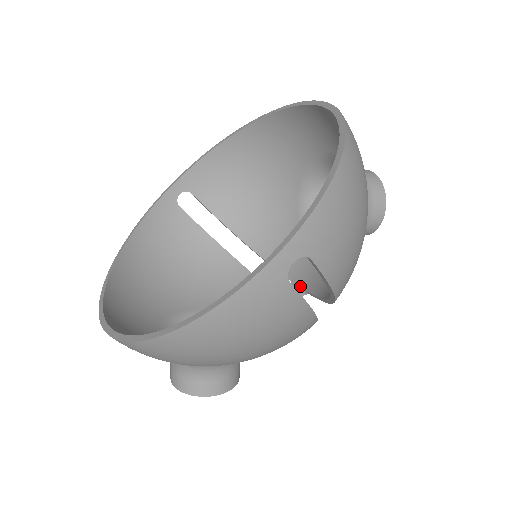
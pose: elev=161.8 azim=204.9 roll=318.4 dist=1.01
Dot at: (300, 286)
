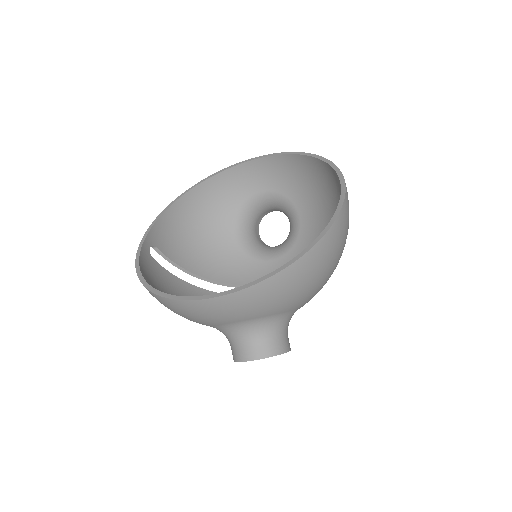
Dot at: occluded
